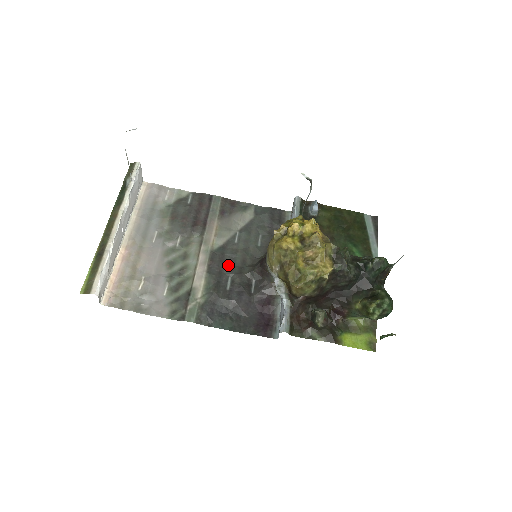
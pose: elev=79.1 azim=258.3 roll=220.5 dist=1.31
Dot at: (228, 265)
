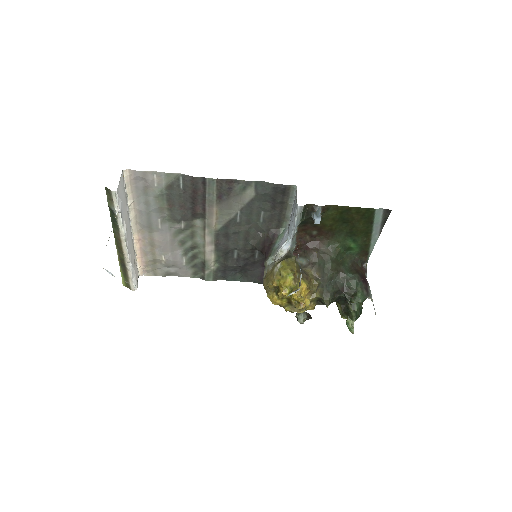
Dot at: (233, 241)
